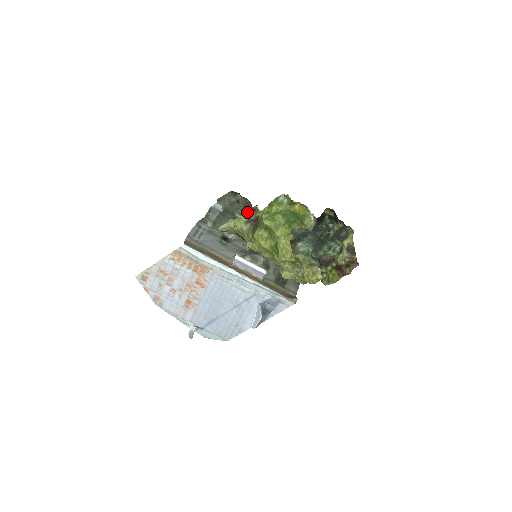
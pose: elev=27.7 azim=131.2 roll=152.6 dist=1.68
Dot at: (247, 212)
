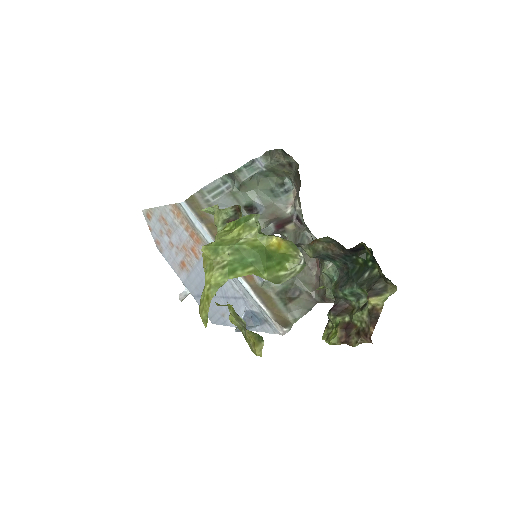
Dot at: (230, 208)
